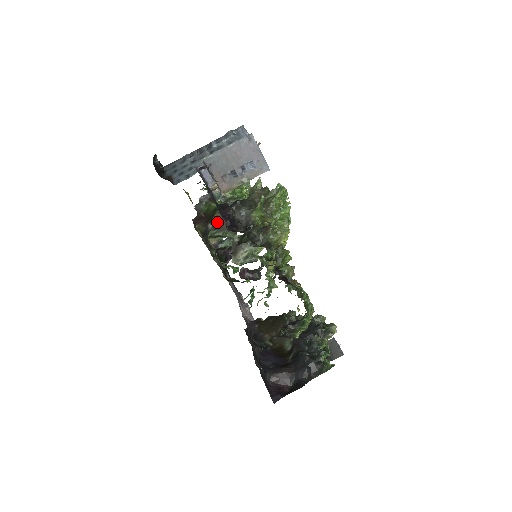
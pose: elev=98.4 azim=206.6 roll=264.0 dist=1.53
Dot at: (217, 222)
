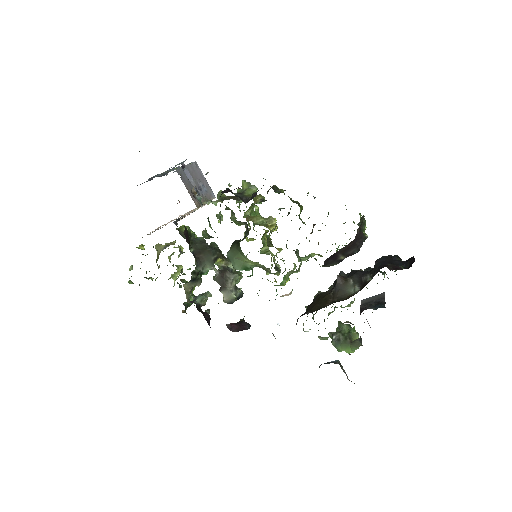
Dot at: (194, 254)
